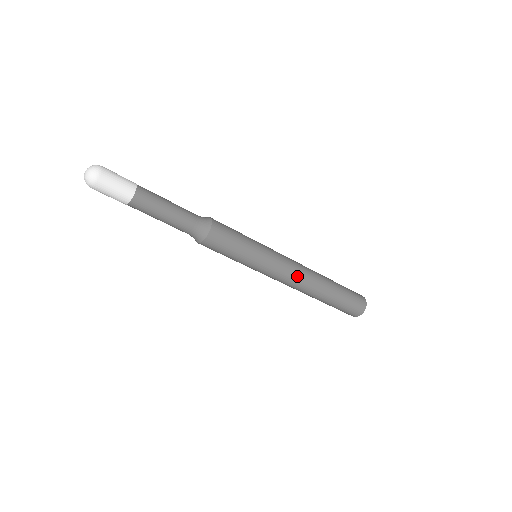
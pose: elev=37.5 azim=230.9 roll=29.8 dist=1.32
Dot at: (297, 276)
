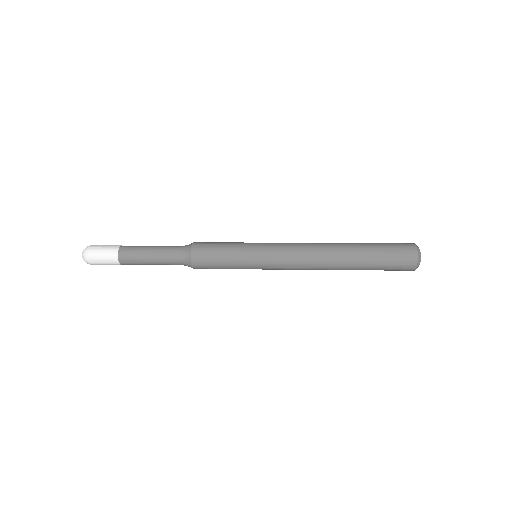
Dot at: (304, 262)
